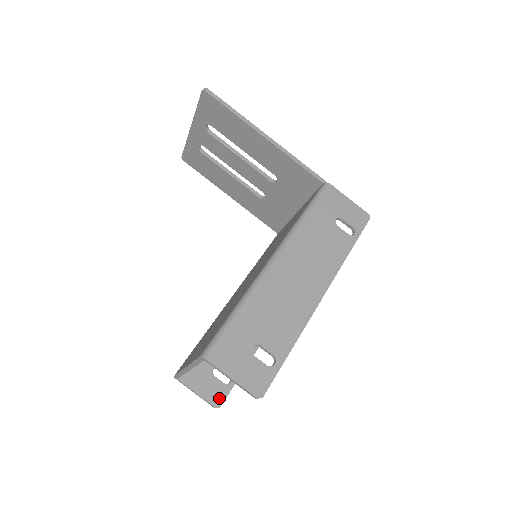
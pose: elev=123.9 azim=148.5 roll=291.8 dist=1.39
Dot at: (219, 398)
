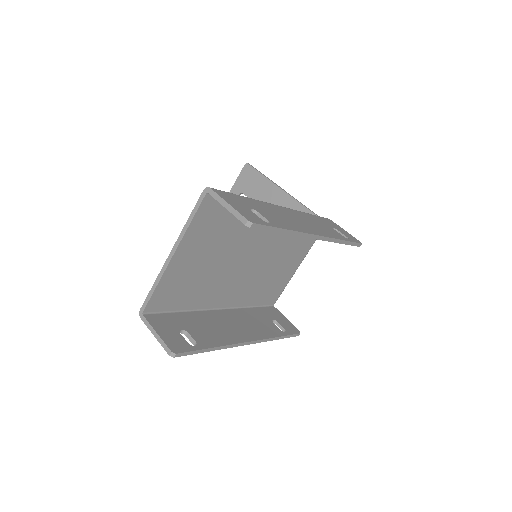
Dot at: (178, 348)
